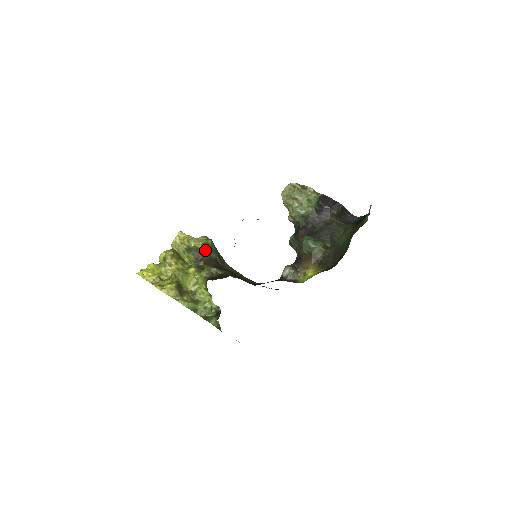
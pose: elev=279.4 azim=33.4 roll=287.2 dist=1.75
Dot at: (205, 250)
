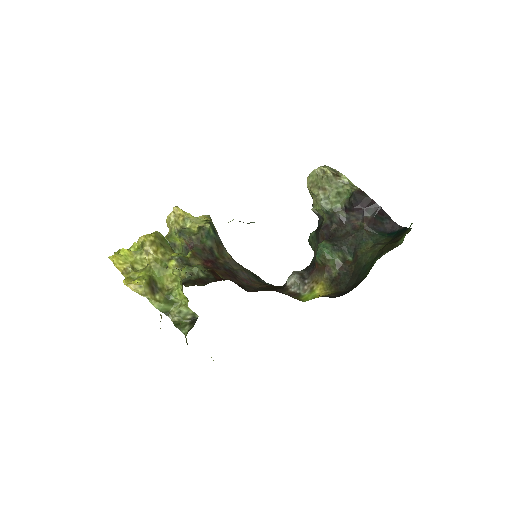
Dot at: (199, 236)
